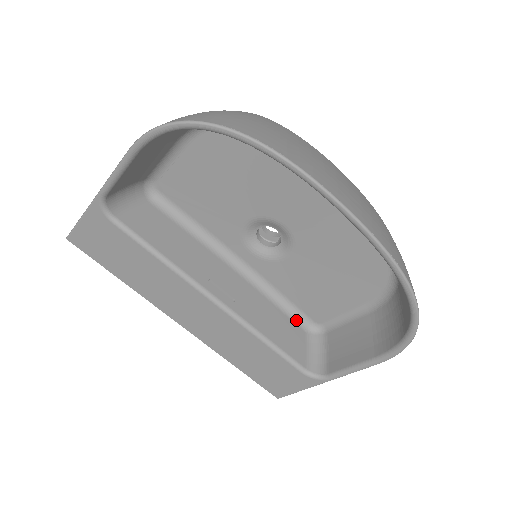
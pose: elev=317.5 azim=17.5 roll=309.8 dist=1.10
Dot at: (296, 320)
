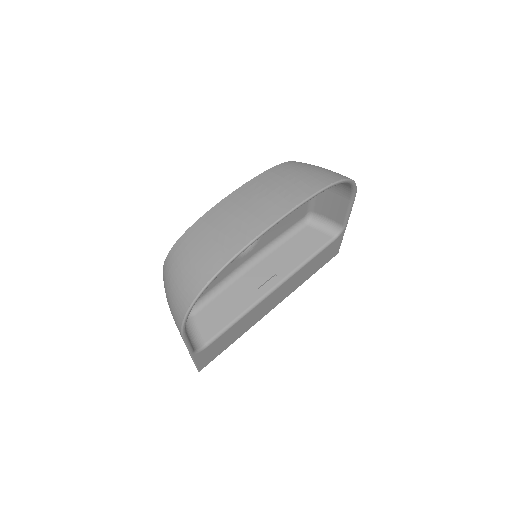
Dot at: (298, 230)
